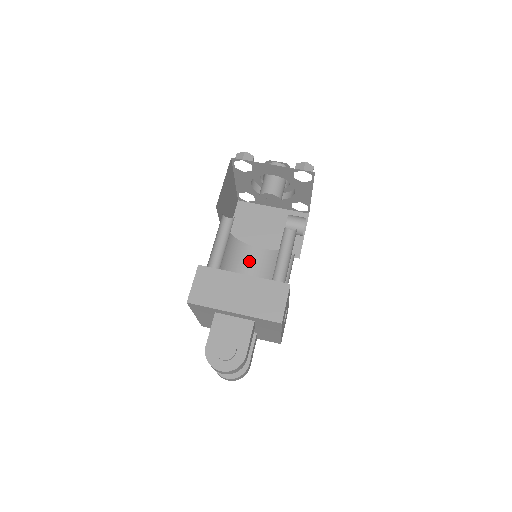
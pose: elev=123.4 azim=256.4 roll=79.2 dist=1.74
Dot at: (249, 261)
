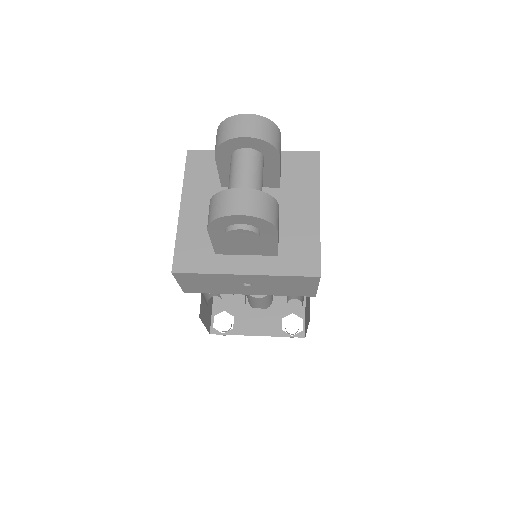
Dot at: occluded
